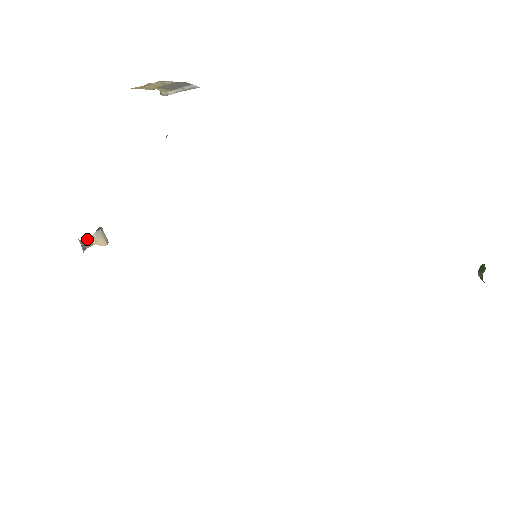
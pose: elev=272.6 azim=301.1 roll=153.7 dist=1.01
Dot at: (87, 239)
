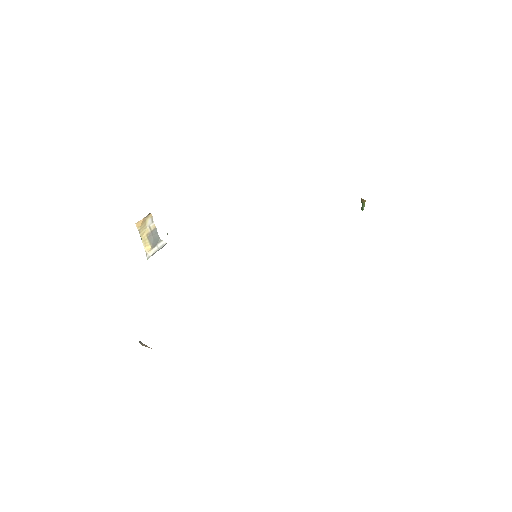
Dot at: occluded
